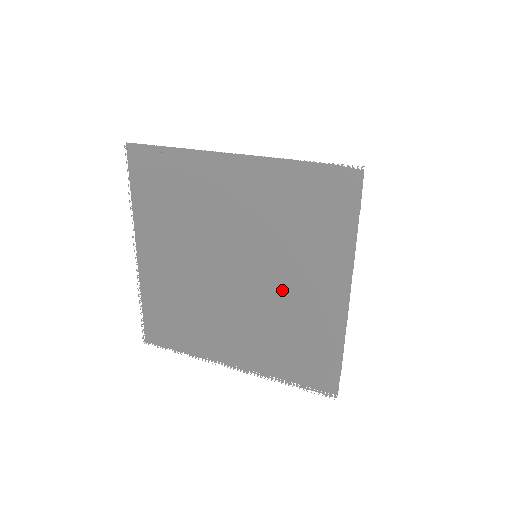
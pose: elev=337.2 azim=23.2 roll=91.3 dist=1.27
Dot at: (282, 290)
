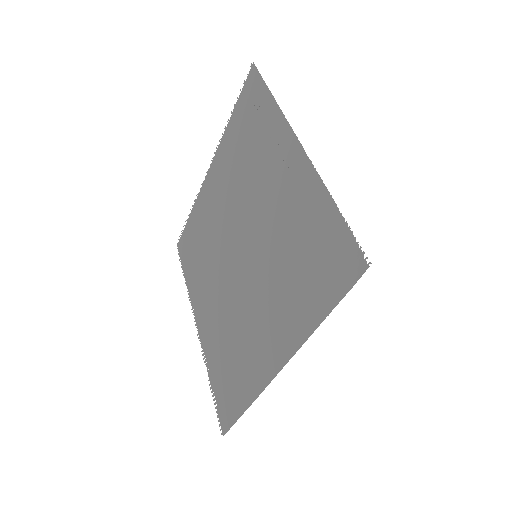
Dot at: (251, 306)
